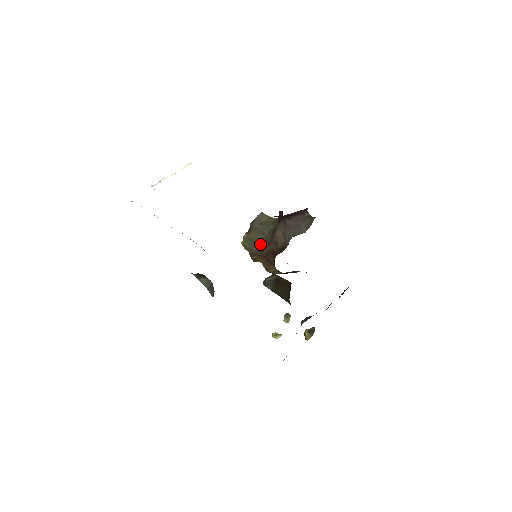
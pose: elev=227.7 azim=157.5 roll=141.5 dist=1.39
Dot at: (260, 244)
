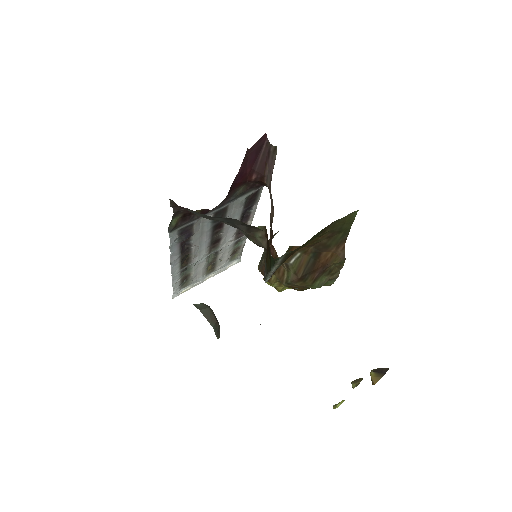
Dot at: occluded
